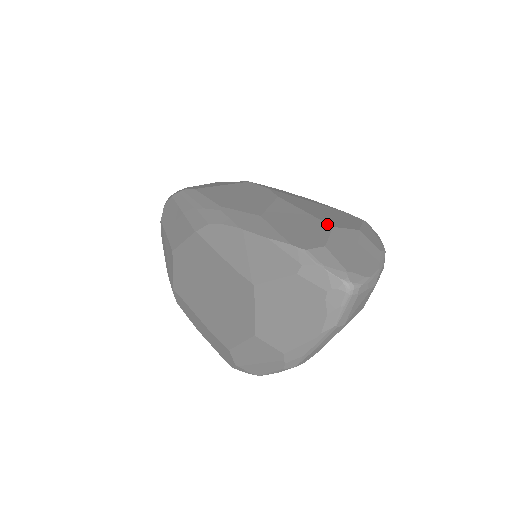
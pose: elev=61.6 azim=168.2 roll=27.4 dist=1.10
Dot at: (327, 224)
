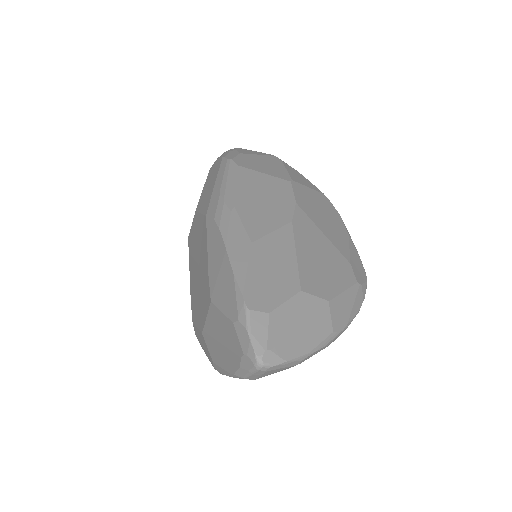
Dot at: (299, 284)
